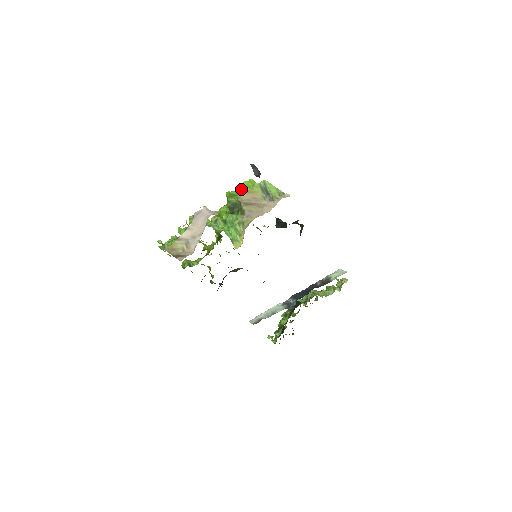
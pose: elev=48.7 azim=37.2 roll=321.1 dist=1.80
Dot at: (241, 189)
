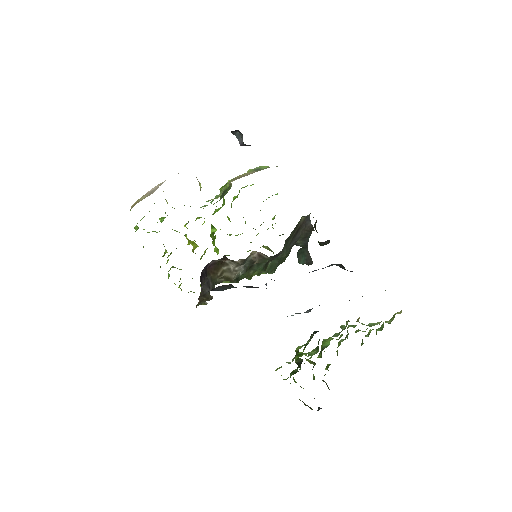
Dot at: occluded
